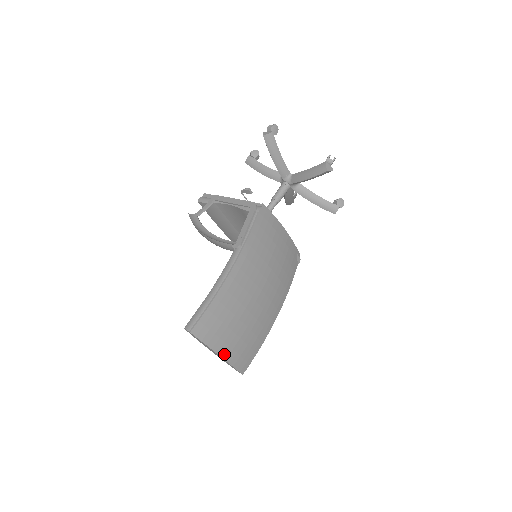
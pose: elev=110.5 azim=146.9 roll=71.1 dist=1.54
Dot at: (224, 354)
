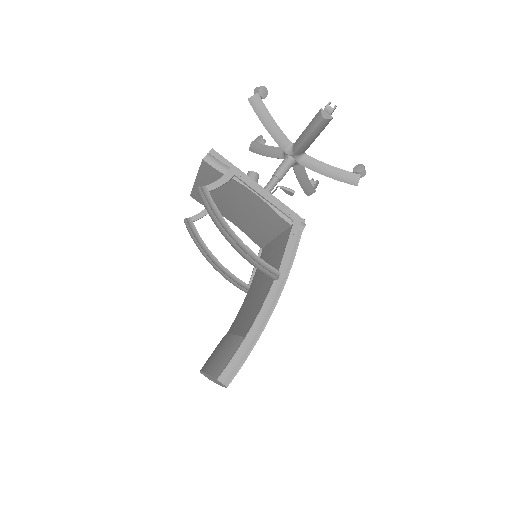
Dot at: occluded
